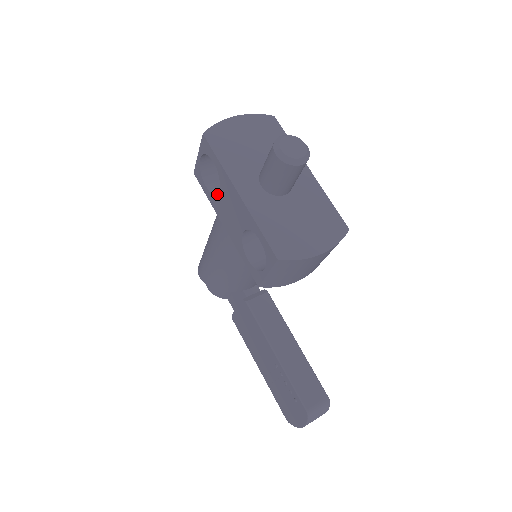
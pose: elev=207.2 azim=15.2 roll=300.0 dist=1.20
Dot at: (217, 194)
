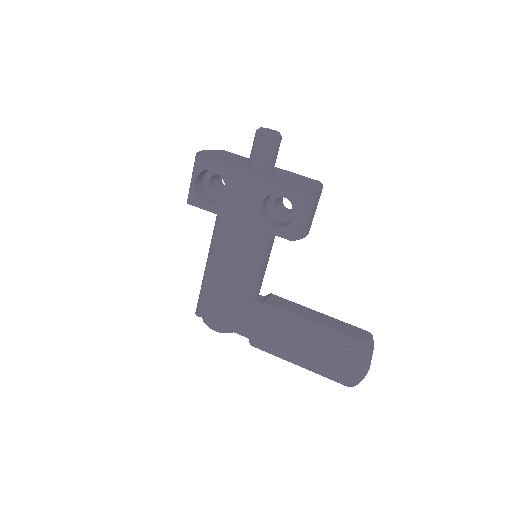
Dot at: (223, 197)
